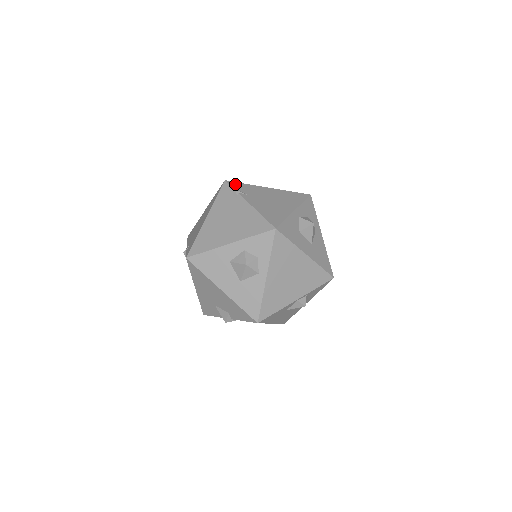
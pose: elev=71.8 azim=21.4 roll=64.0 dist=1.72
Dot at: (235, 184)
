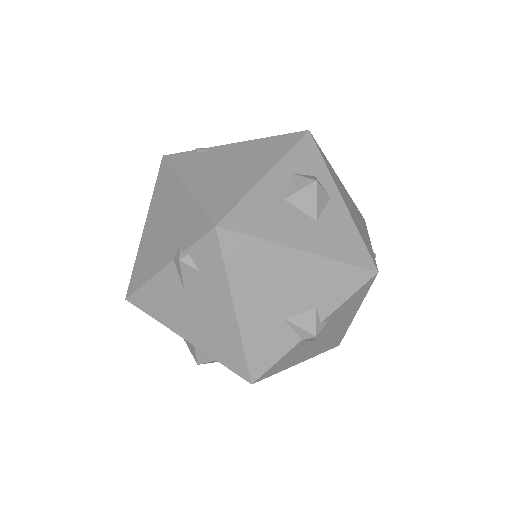
Dot at: occluded
